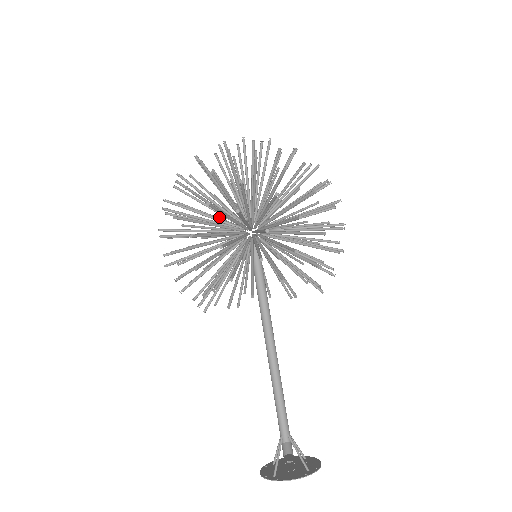
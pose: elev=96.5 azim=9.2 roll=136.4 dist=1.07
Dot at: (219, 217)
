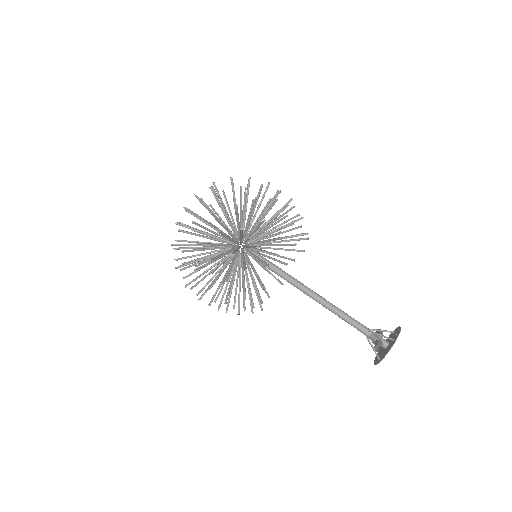
Dot at: occluded
